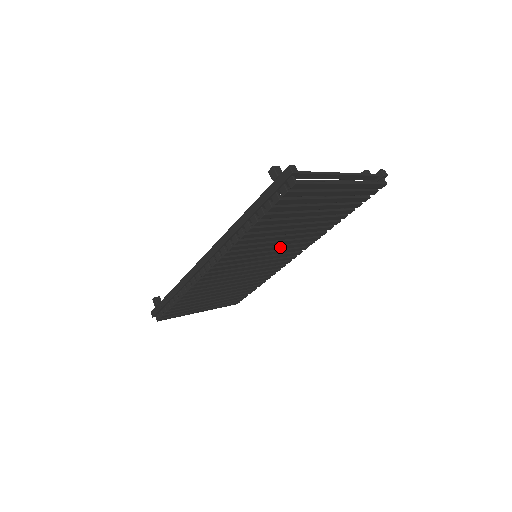
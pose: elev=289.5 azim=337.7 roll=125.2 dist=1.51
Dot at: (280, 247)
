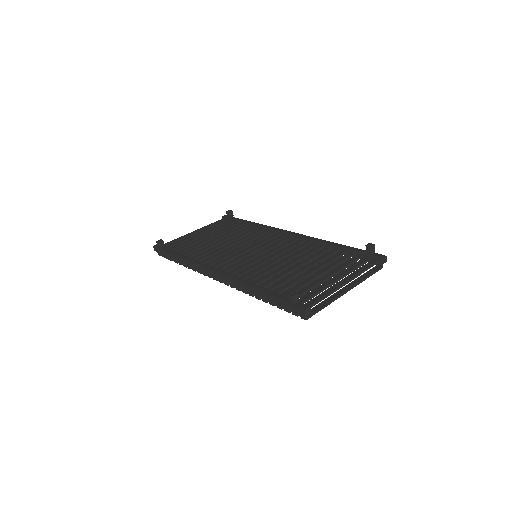
Dot at: occluded
